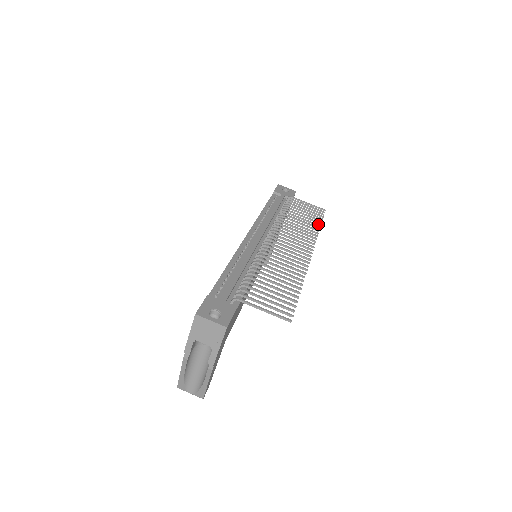
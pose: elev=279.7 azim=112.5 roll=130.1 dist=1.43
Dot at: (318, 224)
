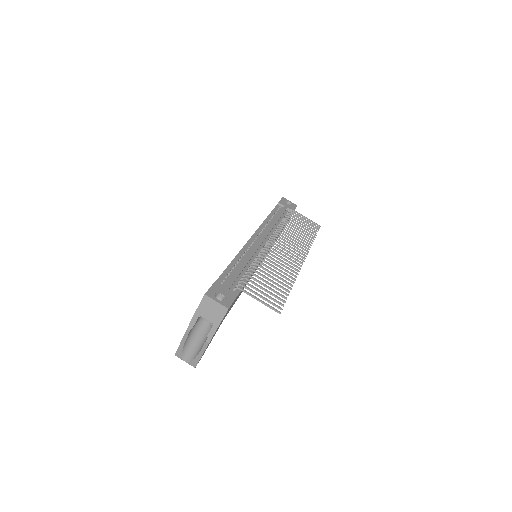
Dot at: (312, 237)
